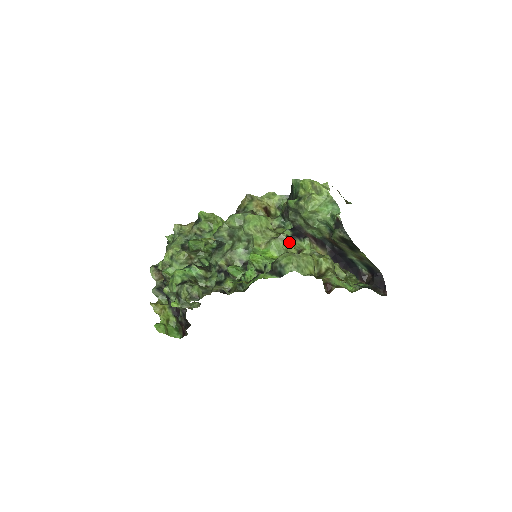
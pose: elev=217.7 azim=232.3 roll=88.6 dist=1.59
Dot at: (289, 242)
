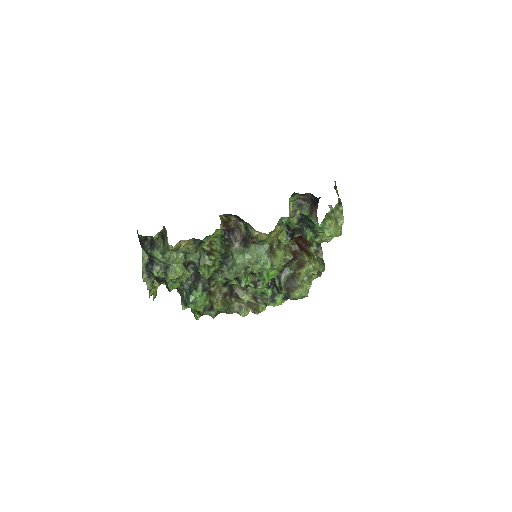
Dot at: occluded
